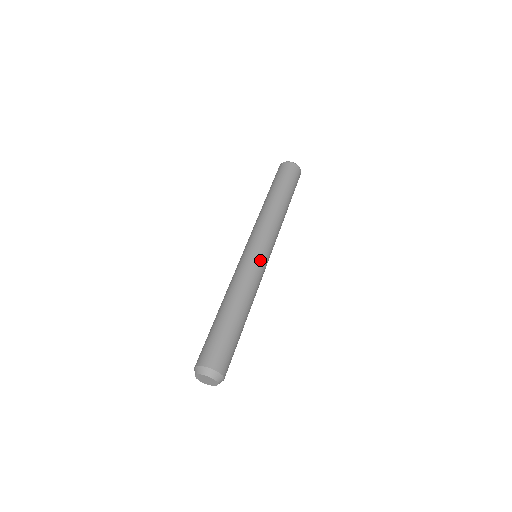
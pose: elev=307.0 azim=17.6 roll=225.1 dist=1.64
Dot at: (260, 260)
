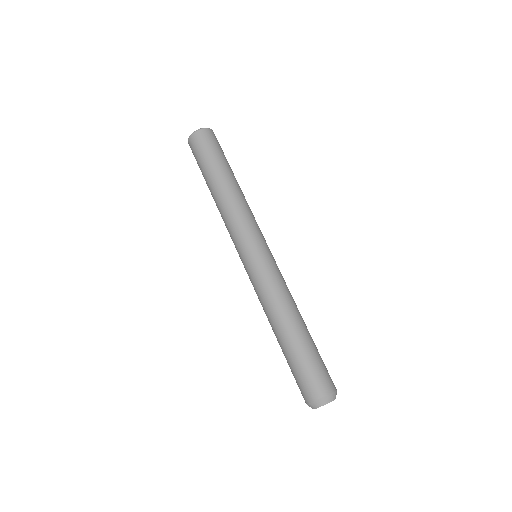
Dot at: occluded
